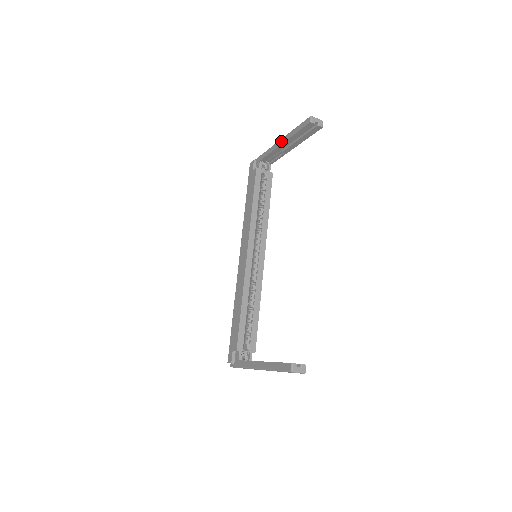
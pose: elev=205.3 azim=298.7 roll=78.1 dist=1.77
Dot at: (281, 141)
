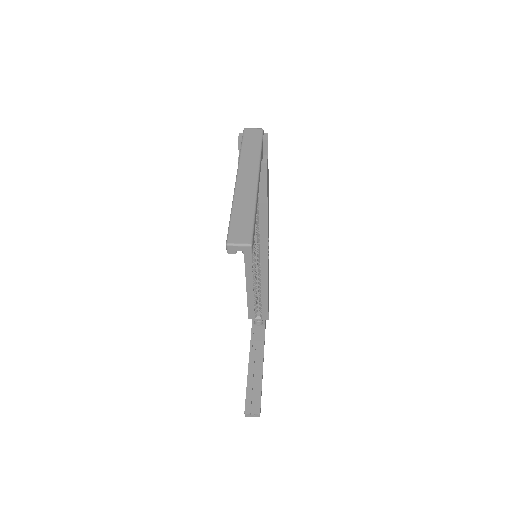
Dot at: (234, 189)
